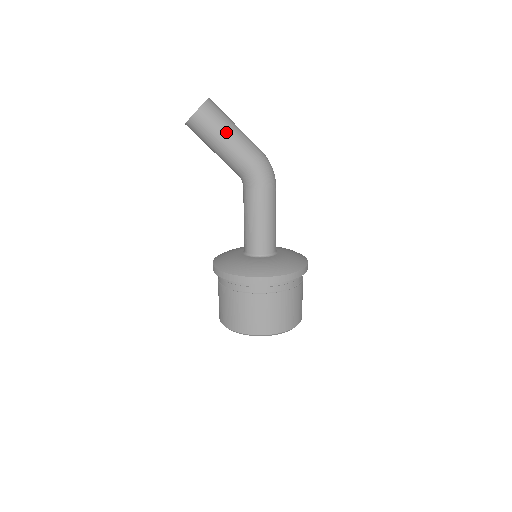
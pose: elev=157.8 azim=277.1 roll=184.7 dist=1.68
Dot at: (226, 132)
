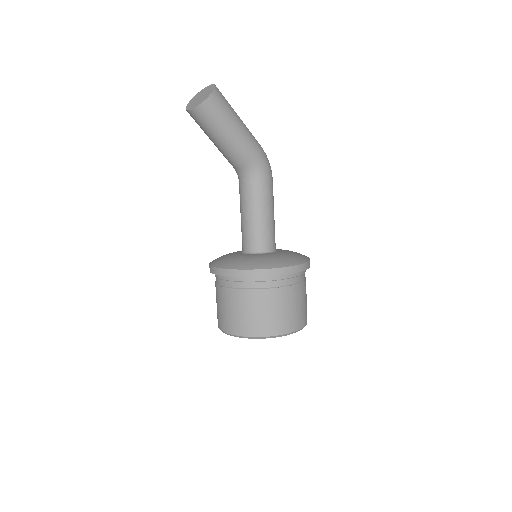
Dot at: (236, 119)
